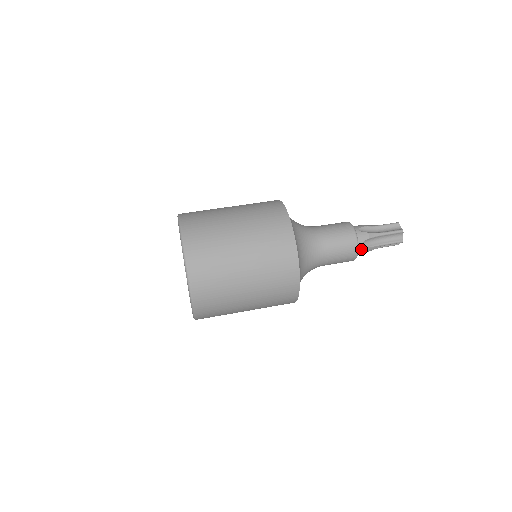
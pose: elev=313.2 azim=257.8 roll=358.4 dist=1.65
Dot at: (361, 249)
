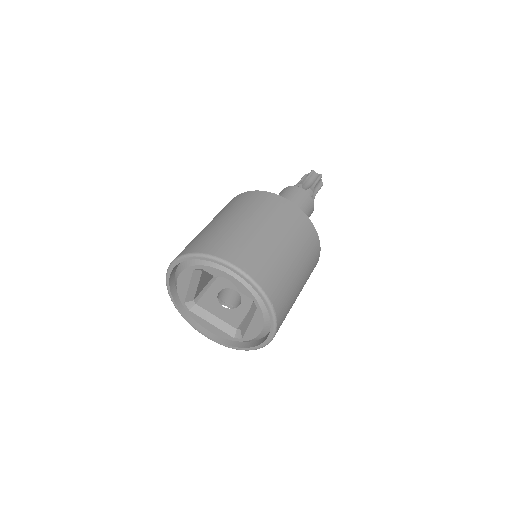
Dot at: occluded
